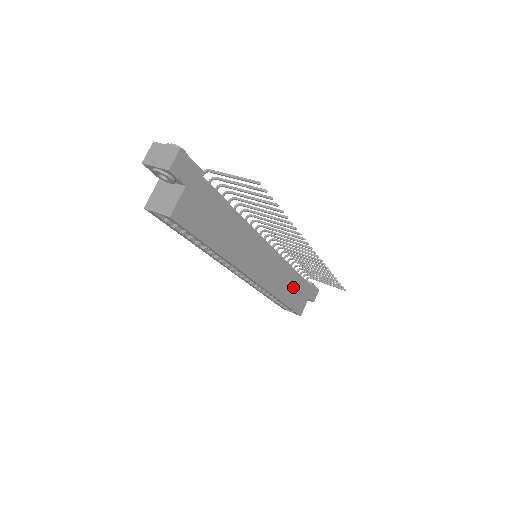
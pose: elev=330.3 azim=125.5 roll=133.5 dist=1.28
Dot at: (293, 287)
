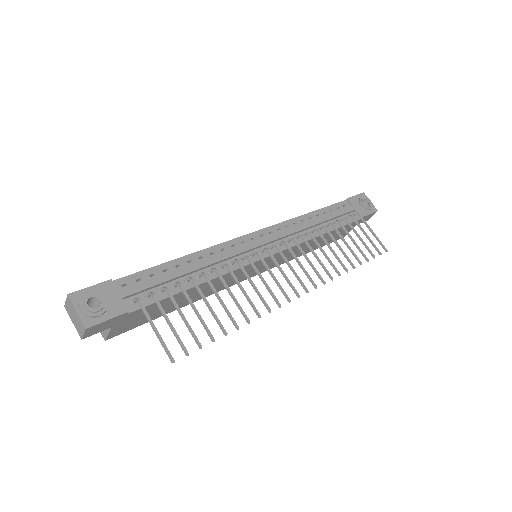
Dot at: occluded
